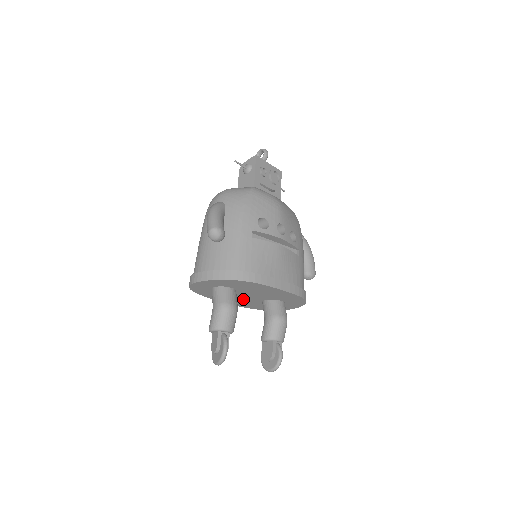
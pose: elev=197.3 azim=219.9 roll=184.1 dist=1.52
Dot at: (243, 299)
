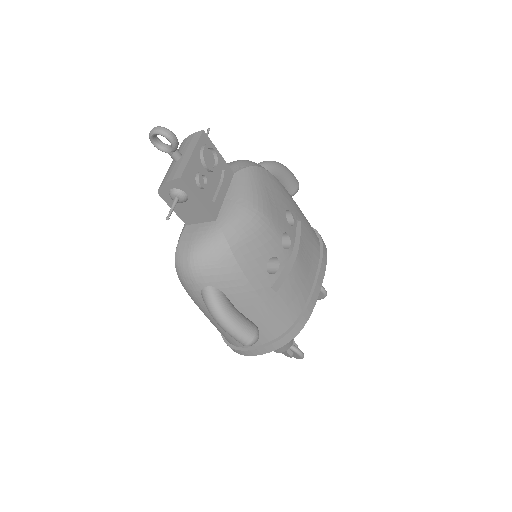
Dot at: occluded
